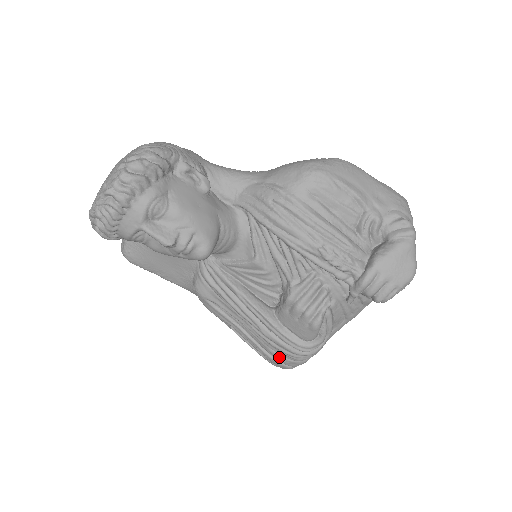
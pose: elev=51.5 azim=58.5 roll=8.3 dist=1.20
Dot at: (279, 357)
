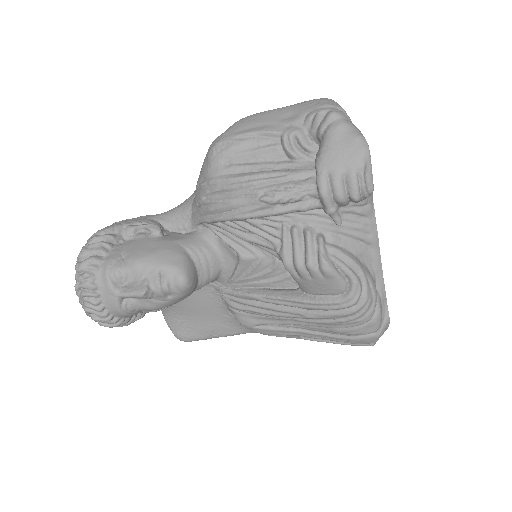
Dot at: (350, 331)
